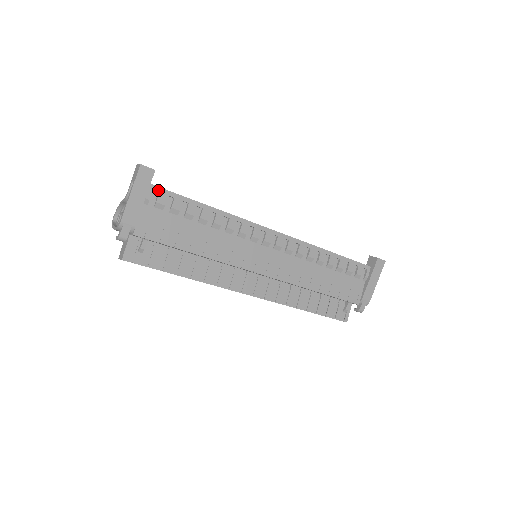
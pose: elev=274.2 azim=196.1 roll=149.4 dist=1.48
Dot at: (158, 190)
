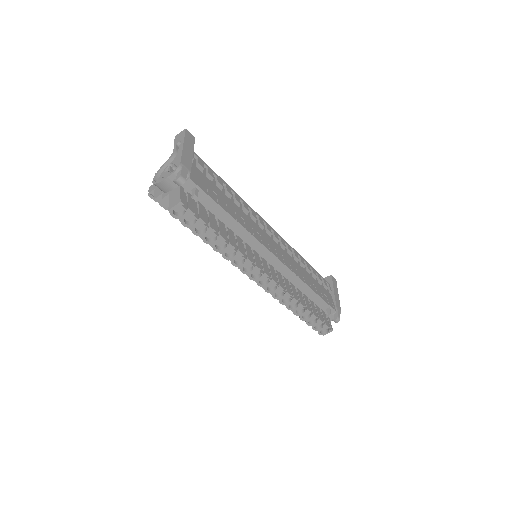
Dot at: (197, 156)
